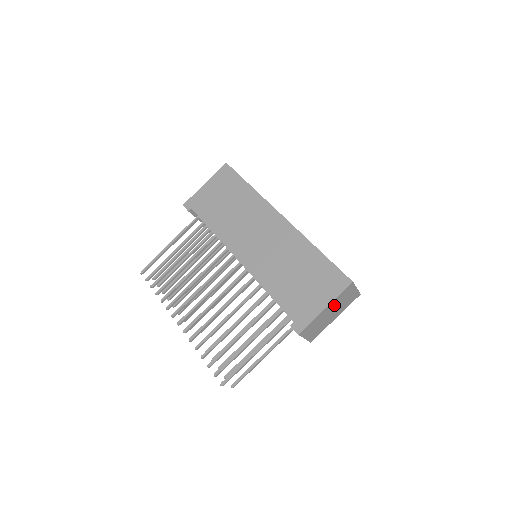
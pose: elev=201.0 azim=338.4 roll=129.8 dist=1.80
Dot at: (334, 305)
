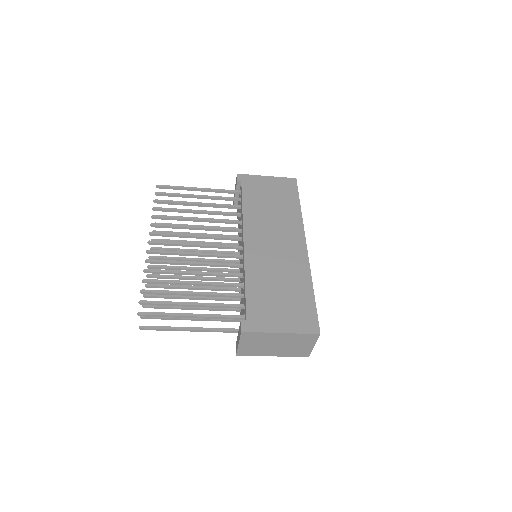
Dot at: (288, 339)
